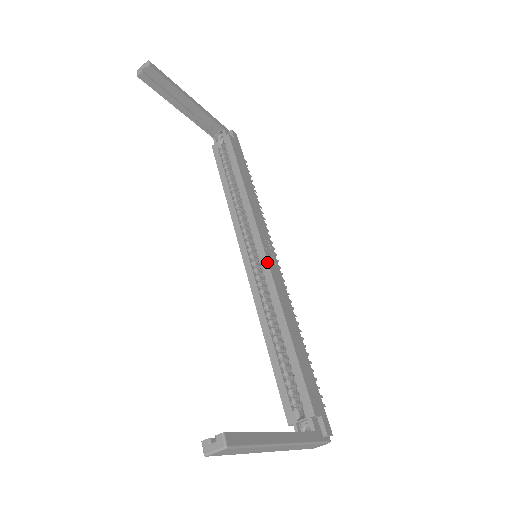
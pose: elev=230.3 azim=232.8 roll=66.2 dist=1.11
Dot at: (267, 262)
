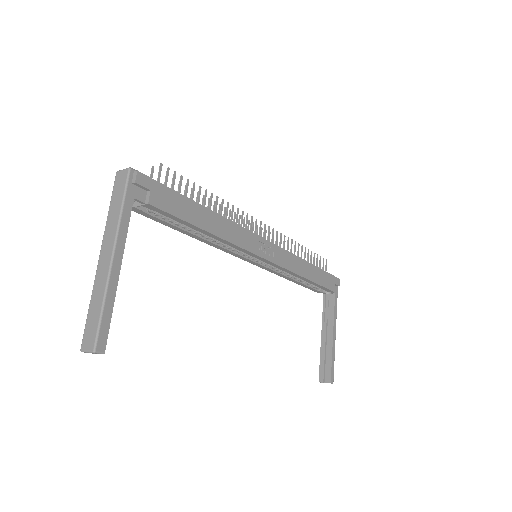
Dot at: (273, 264)
